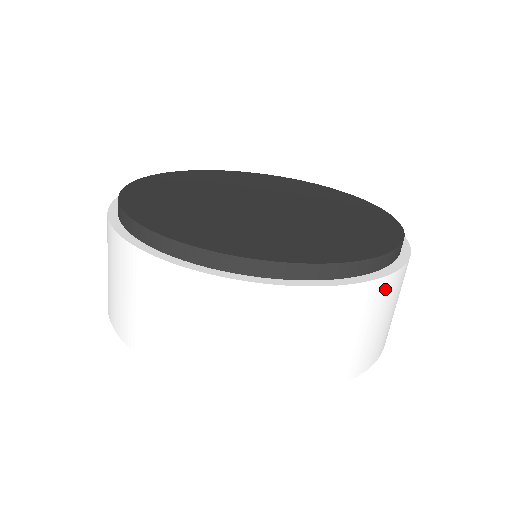
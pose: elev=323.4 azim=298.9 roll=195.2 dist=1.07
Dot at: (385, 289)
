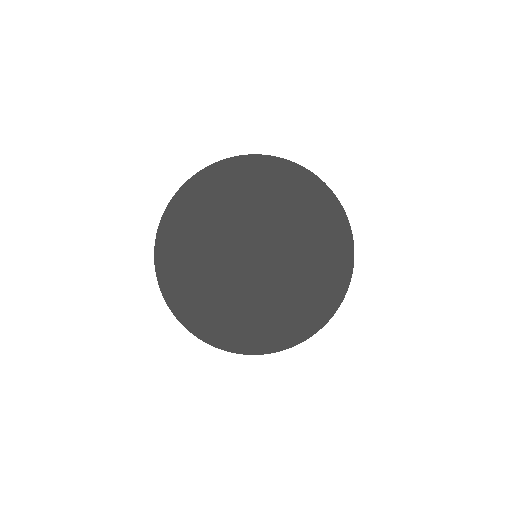
Dot at: occluded
